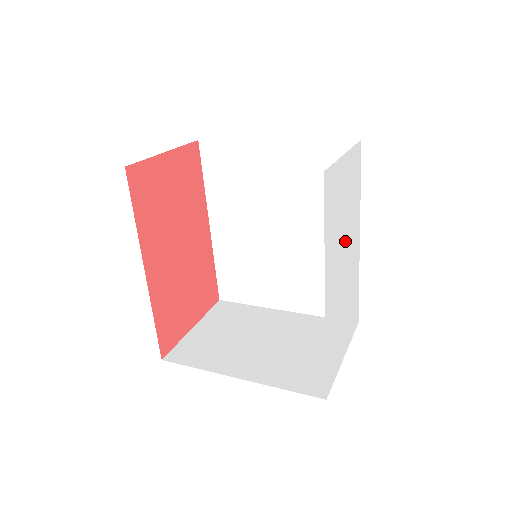
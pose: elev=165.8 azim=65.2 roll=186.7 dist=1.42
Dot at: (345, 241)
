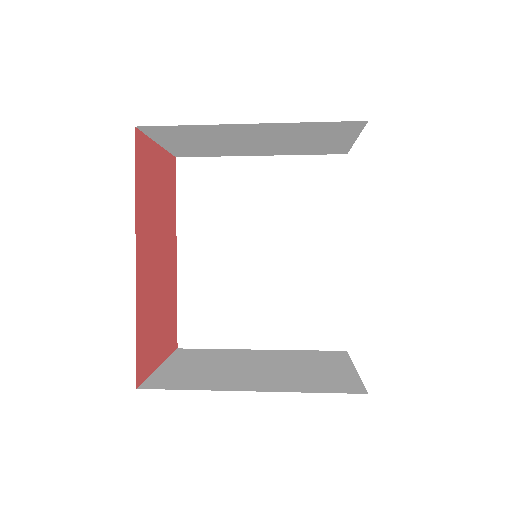
Dot at: occluded
